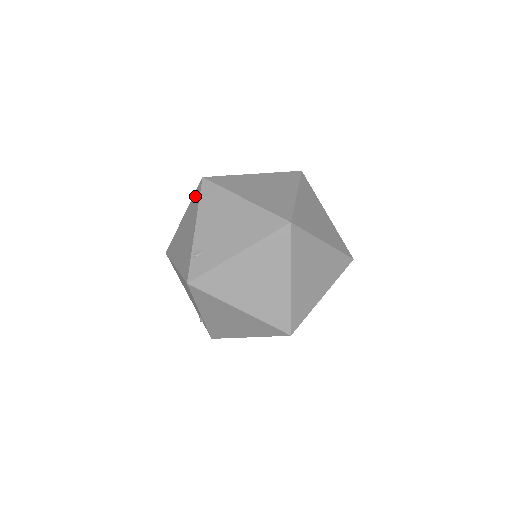
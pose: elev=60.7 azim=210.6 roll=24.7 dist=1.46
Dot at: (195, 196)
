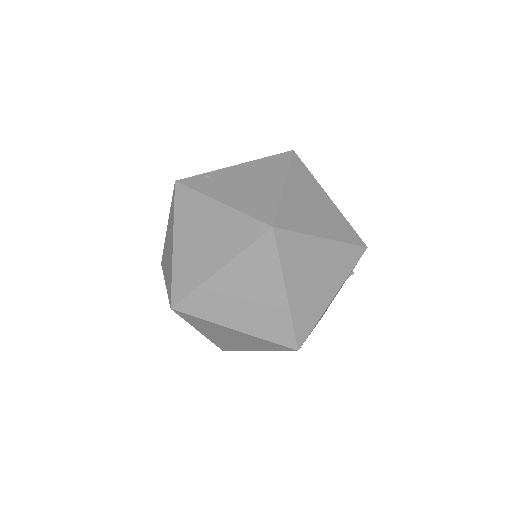
Dot at: occluded
